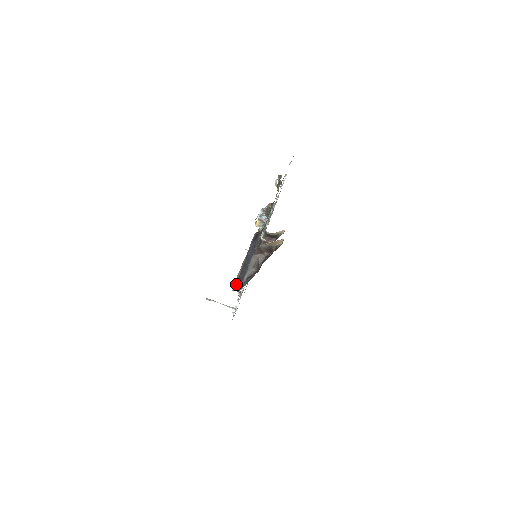
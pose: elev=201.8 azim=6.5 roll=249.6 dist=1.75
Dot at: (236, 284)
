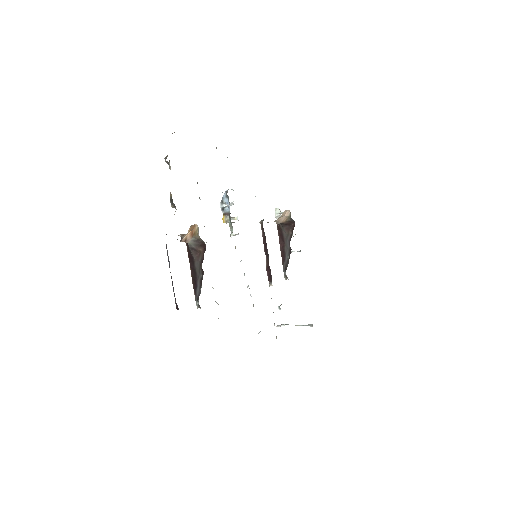
Dot at: (175, 301)
